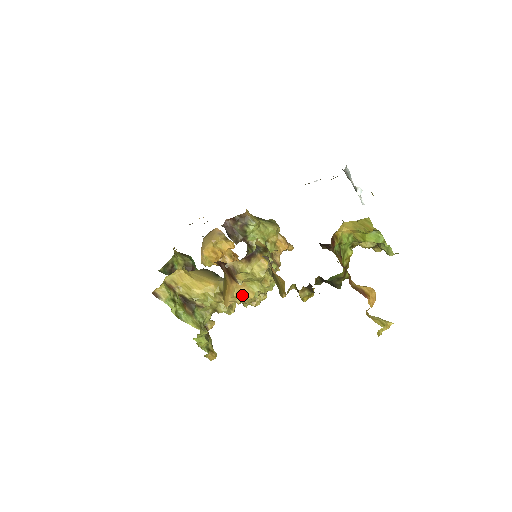
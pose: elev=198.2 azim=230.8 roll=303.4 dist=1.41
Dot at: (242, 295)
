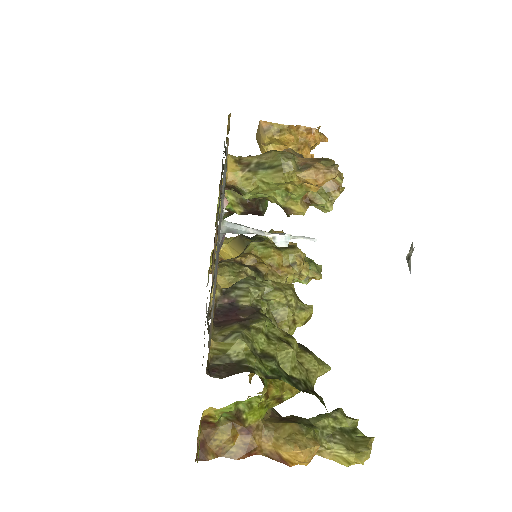
Dot at: occluded
